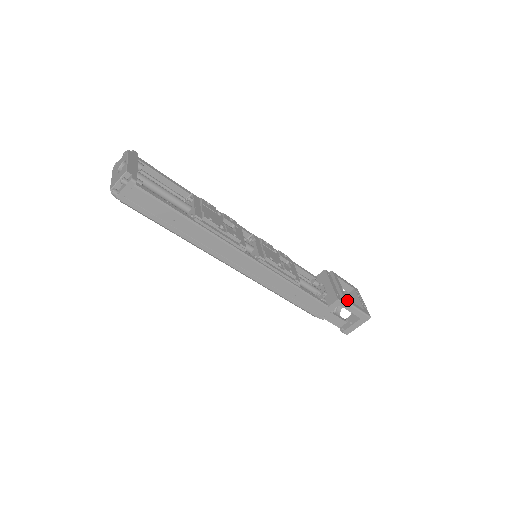
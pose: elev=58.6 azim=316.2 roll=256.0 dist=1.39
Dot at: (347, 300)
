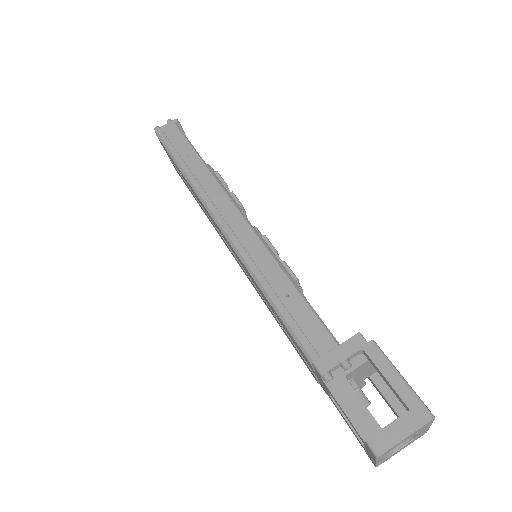
Dot at: (379, 348)
